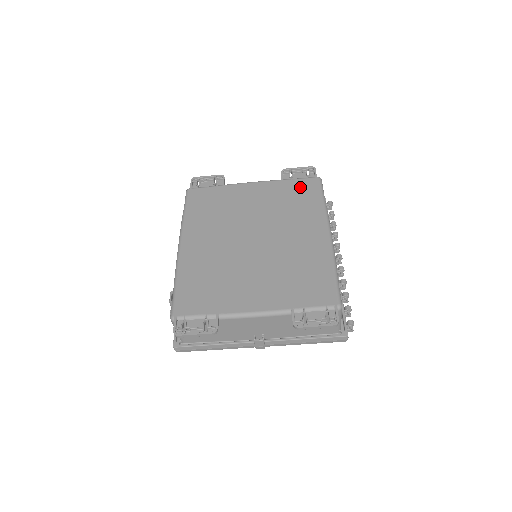
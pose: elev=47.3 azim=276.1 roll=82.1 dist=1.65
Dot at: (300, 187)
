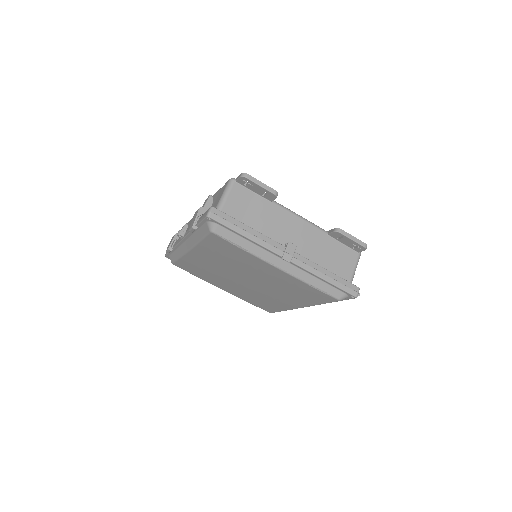
Dot at: occluded
